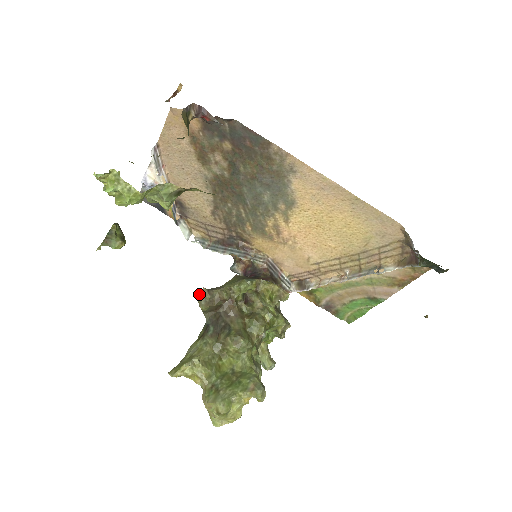
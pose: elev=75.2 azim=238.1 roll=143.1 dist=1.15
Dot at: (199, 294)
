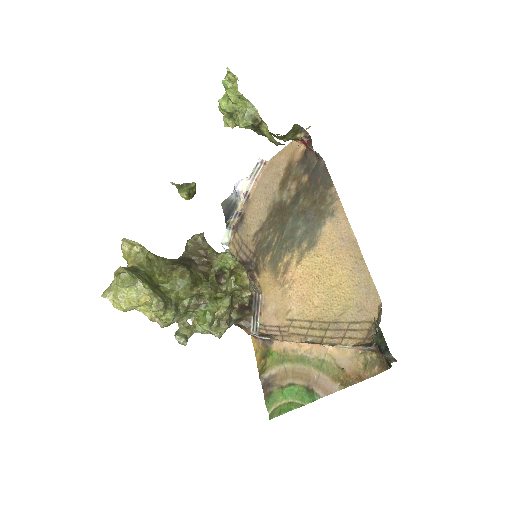
Dot at: (196, 234)
